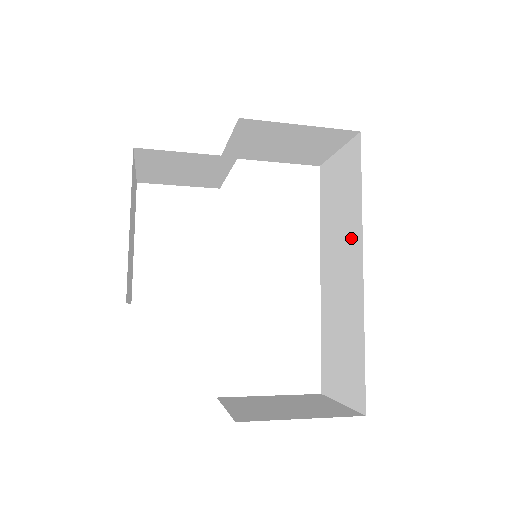
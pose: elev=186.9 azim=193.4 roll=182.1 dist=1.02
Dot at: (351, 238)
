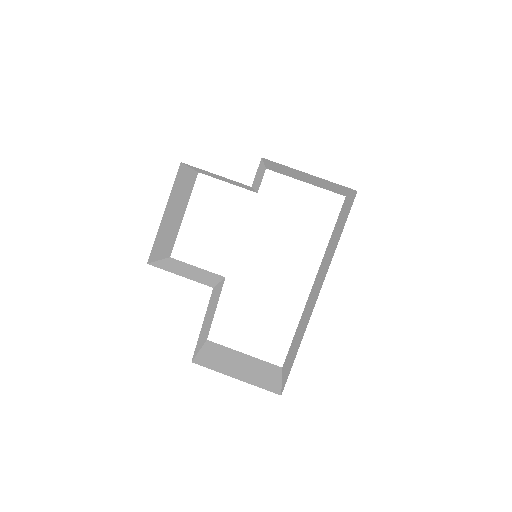
Dot at: (326, 269)
